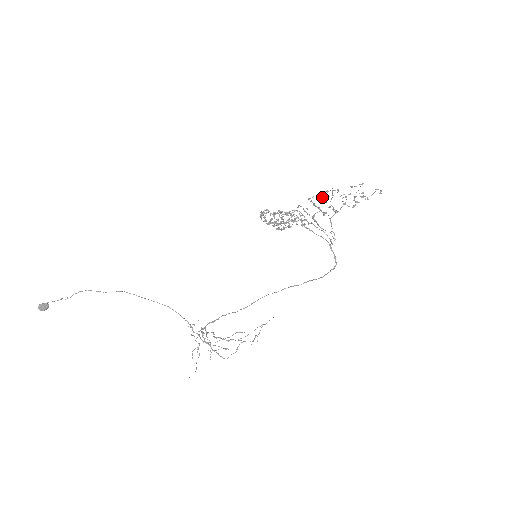
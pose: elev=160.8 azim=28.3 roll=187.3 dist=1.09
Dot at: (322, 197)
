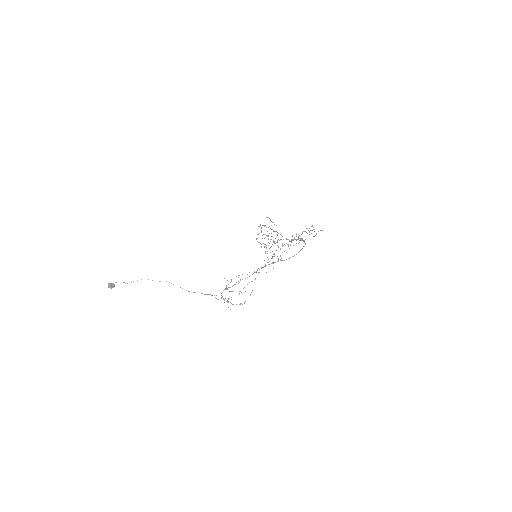
Dot at: (290, 245)
